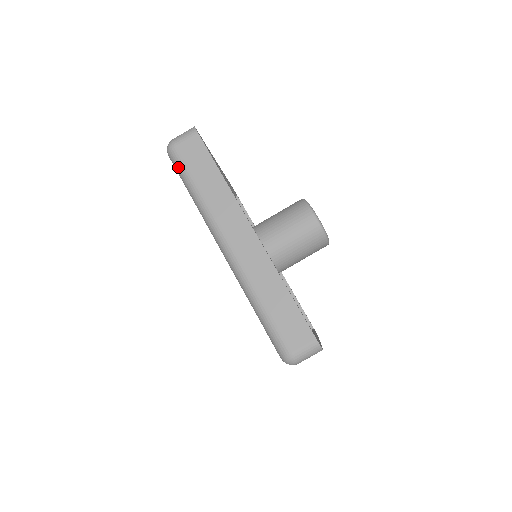
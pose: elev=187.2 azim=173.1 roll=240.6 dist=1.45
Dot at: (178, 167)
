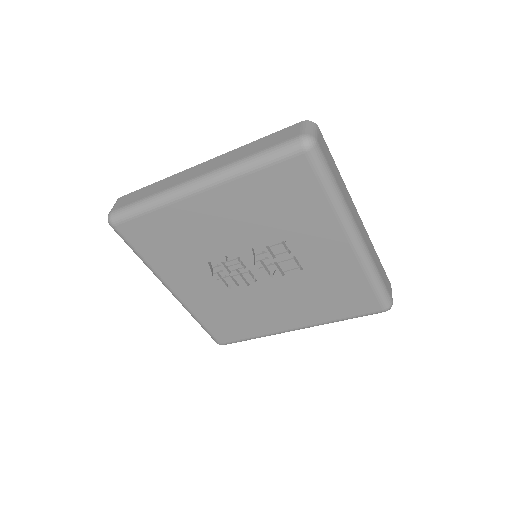
Dot at: (124, 213)
